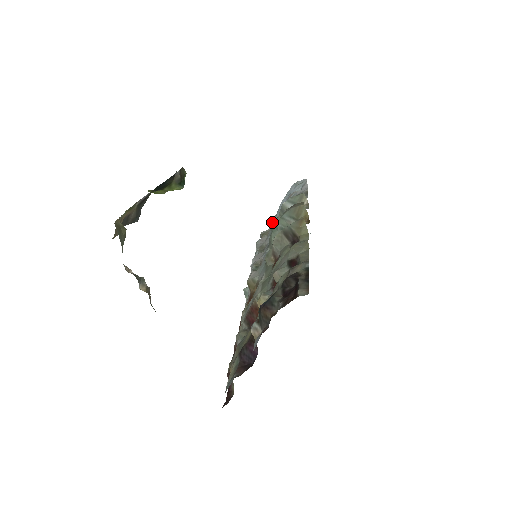
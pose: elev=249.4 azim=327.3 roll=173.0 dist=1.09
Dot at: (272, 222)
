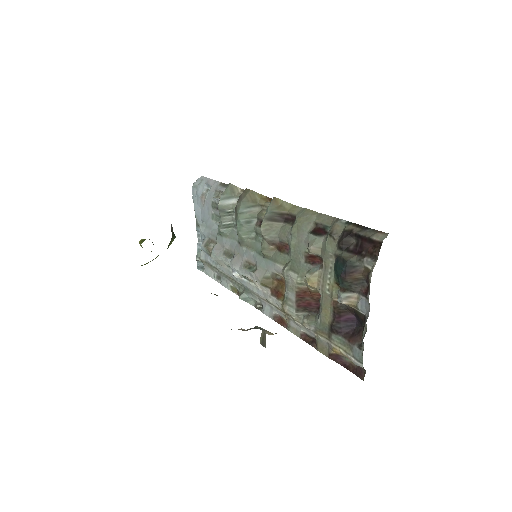
Dot at: (203, 231)
